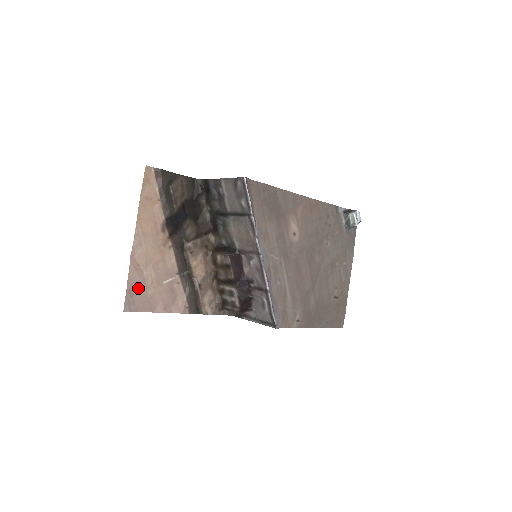
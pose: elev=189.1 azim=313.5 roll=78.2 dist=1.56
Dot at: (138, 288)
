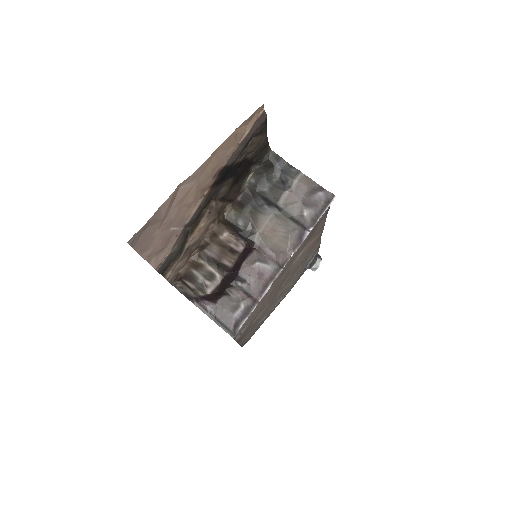
Dot at: (155, 223)
